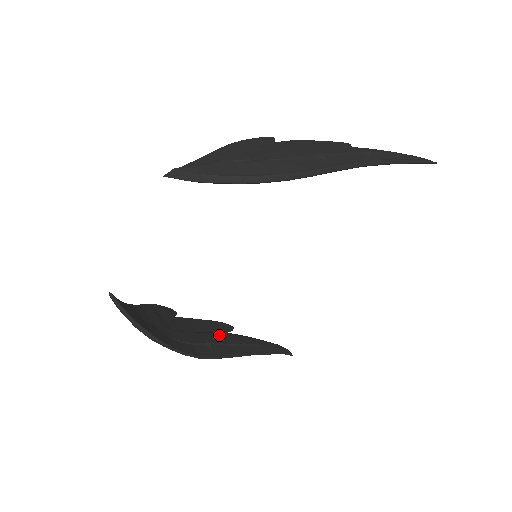
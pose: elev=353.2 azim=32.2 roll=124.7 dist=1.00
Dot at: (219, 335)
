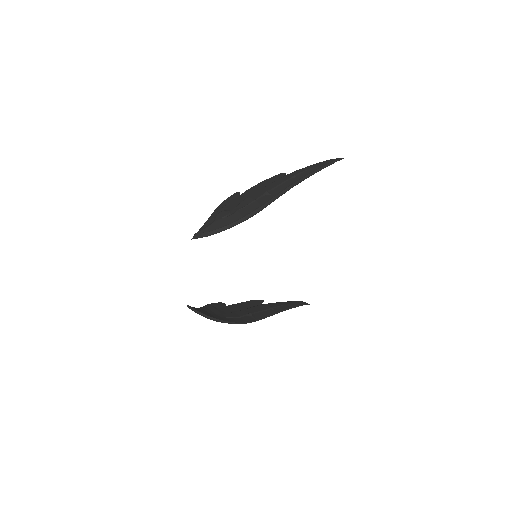
Dot at: (255, 308)
